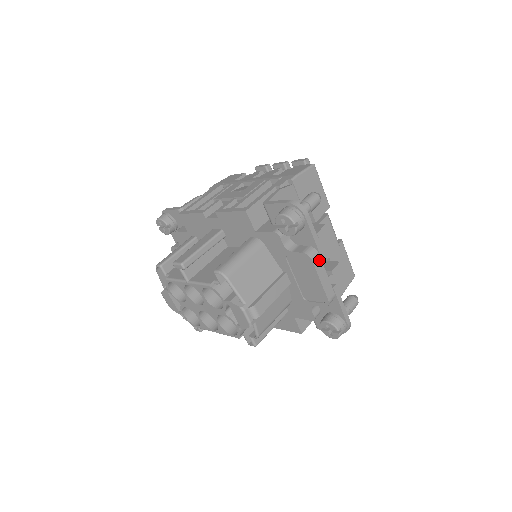
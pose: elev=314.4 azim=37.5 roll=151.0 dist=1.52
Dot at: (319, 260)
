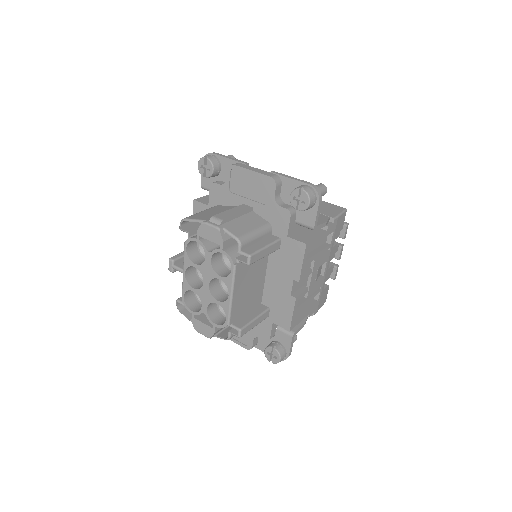
Dot at: (243, 165)
